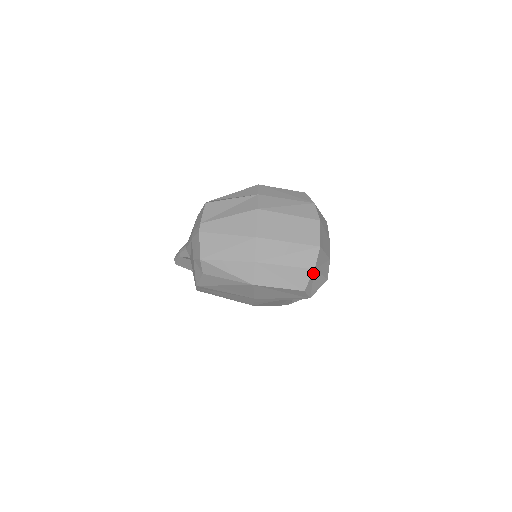
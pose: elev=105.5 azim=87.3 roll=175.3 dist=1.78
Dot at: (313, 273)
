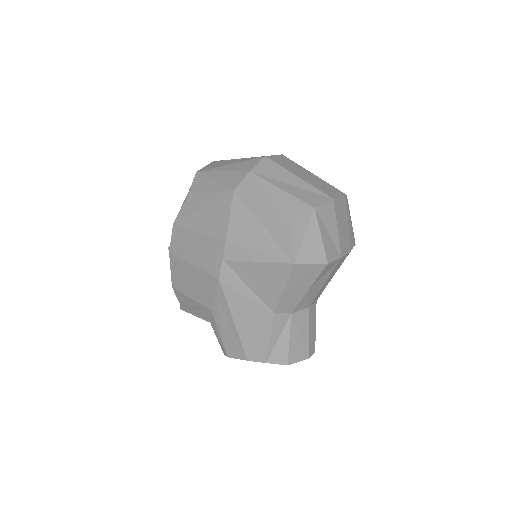
Dot at: (311, 214)
